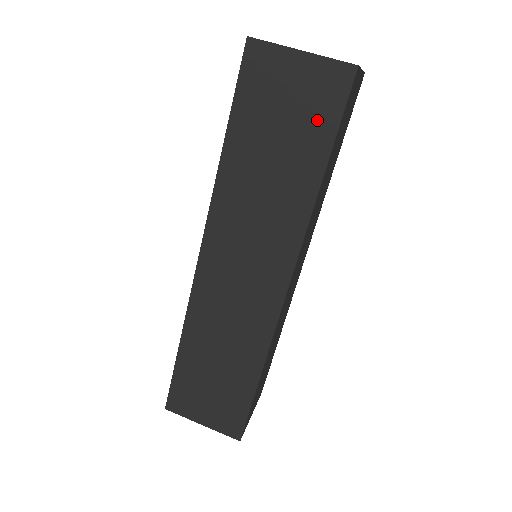
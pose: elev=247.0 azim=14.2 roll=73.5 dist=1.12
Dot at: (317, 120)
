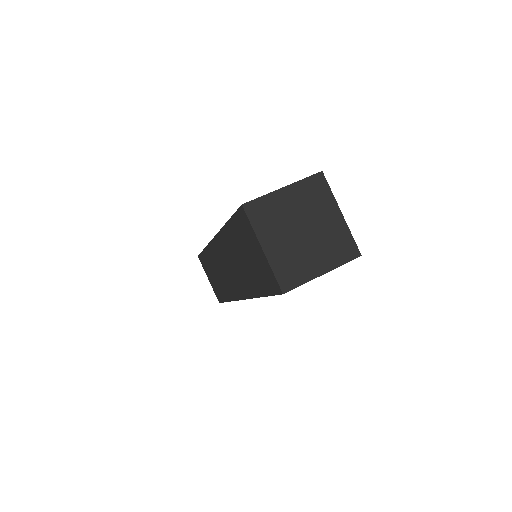
Dot at: (262, 279)
